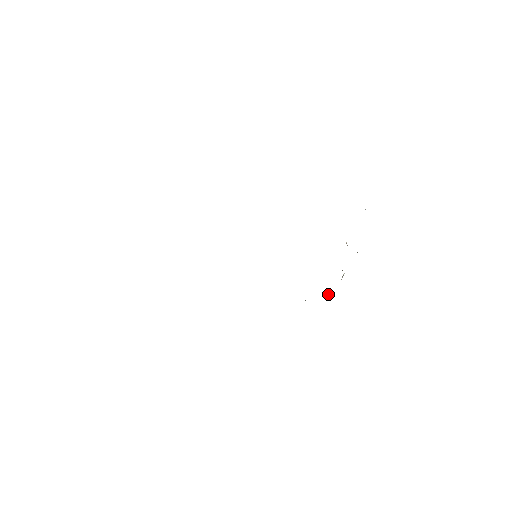
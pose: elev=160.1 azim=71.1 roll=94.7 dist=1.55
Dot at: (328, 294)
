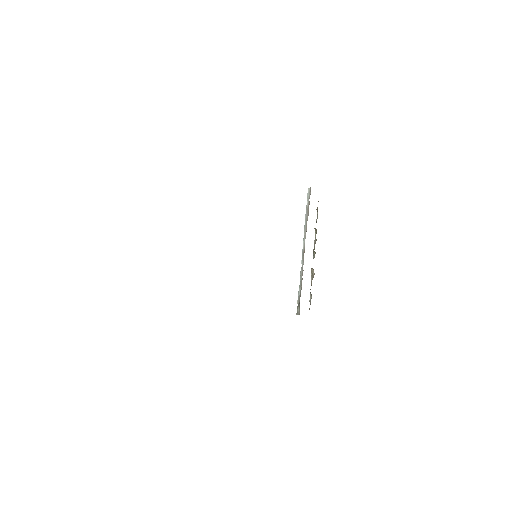
Dot at: (313, 276)
